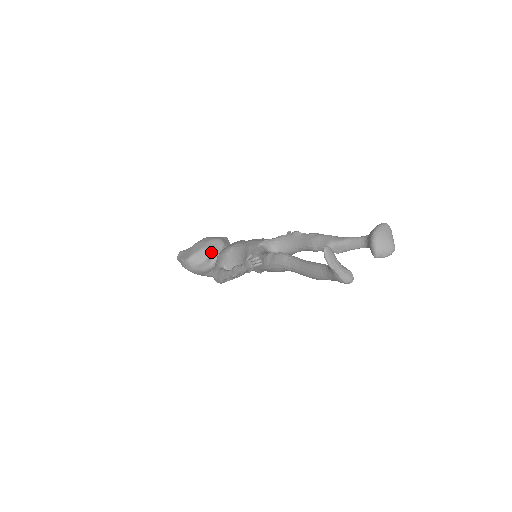
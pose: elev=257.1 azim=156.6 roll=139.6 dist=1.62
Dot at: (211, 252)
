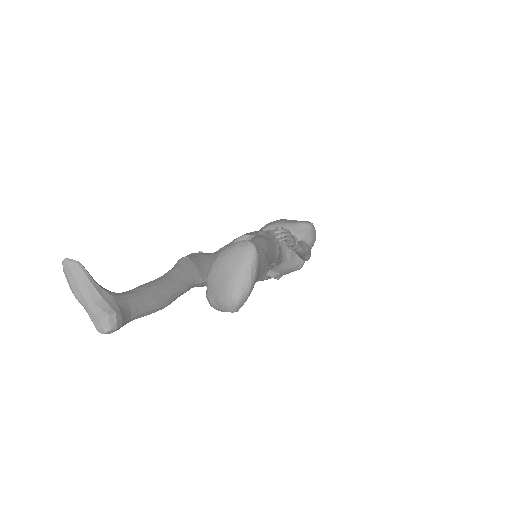
Dot at: occluded
